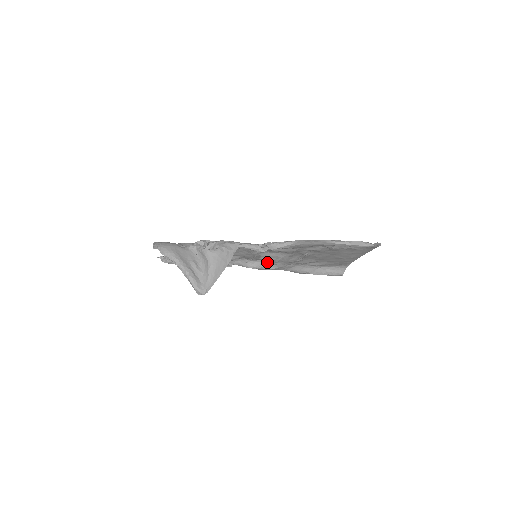
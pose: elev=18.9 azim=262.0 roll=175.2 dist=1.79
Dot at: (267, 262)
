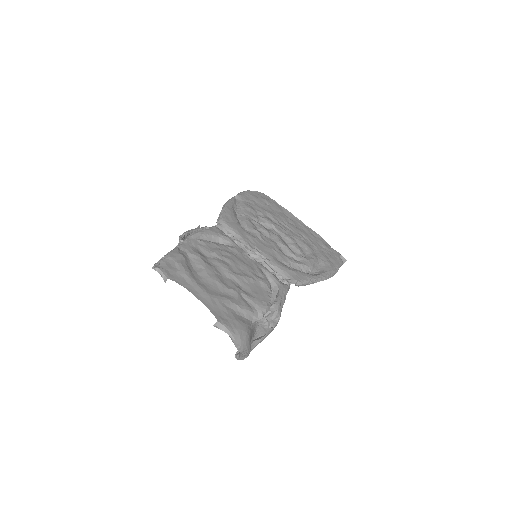
Dot at: occluded
